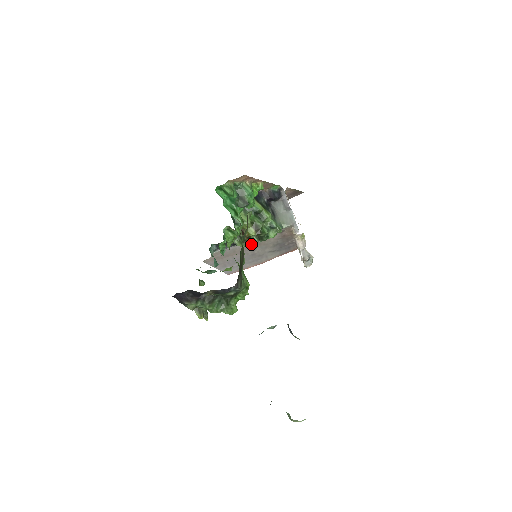
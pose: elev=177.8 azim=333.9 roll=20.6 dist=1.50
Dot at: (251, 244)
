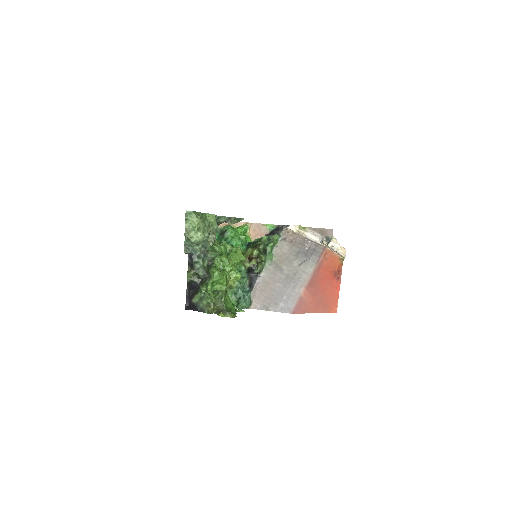
Dot at: (273, 266)
